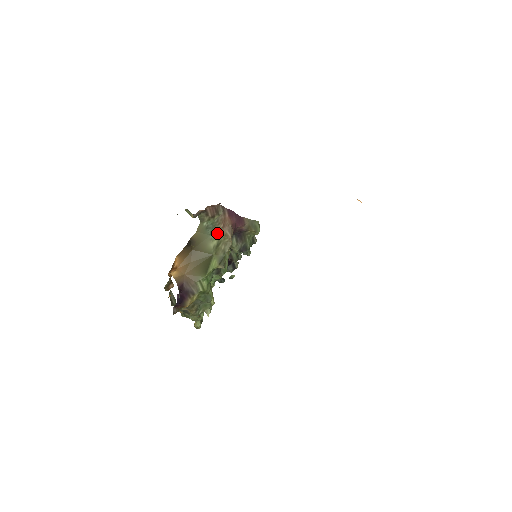
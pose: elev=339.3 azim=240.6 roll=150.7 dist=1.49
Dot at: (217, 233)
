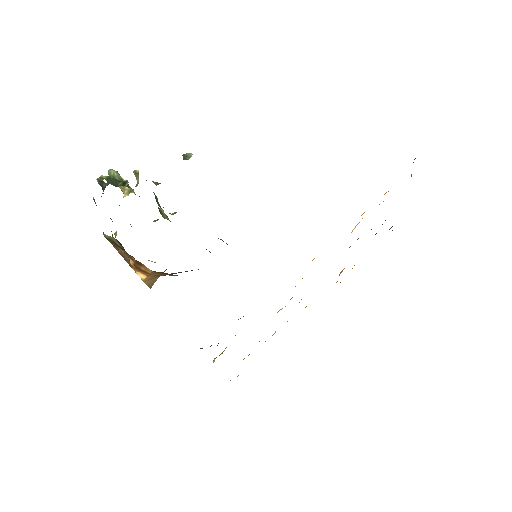
Dot at: occluded
